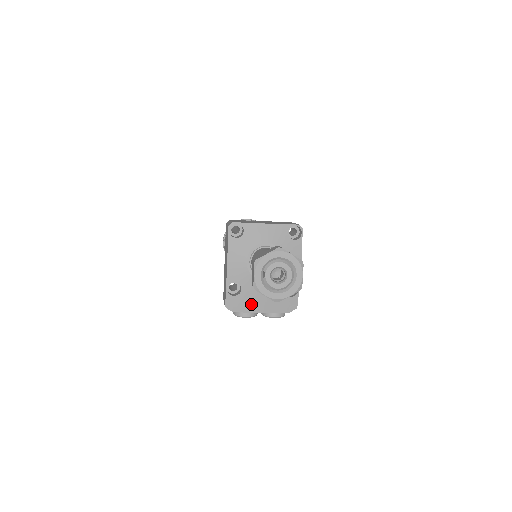
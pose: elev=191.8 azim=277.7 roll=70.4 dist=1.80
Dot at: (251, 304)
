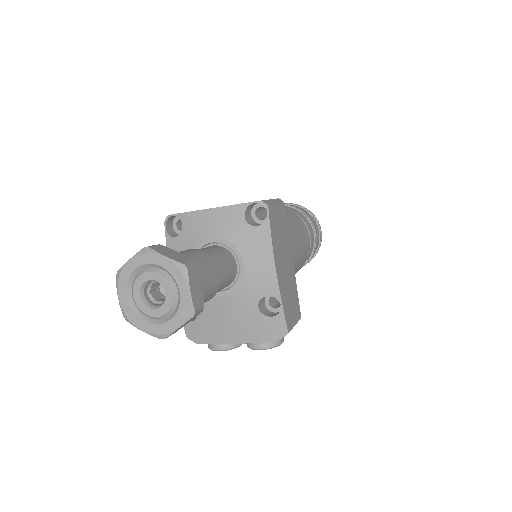
Dot at: (216, 332)
